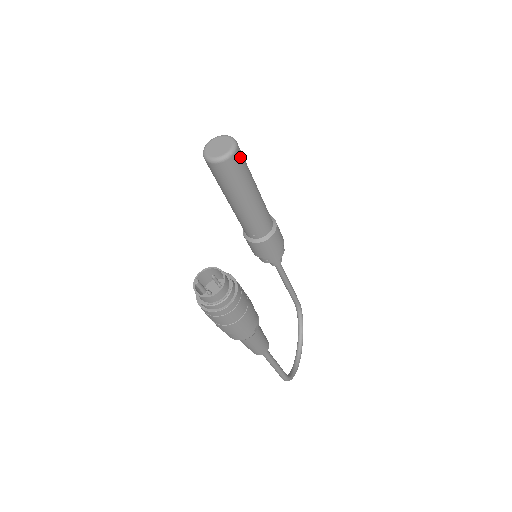
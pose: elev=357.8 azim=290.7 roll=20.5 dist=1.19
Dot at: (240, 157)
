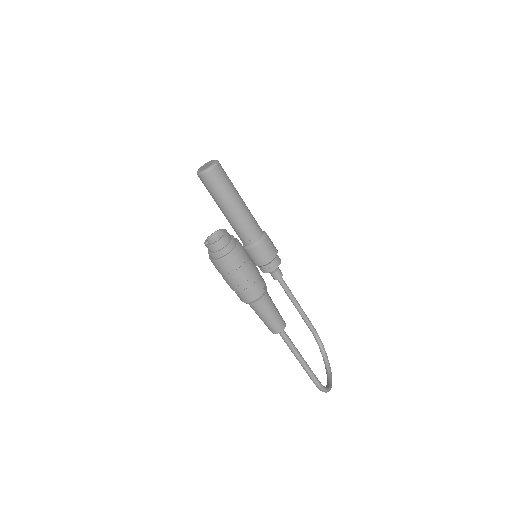
Dot at: (222, 169)
